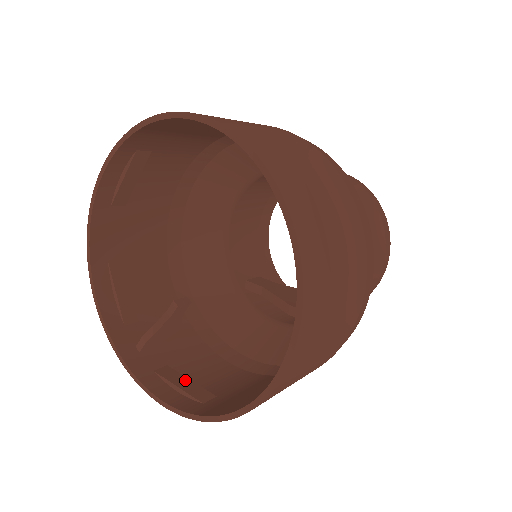
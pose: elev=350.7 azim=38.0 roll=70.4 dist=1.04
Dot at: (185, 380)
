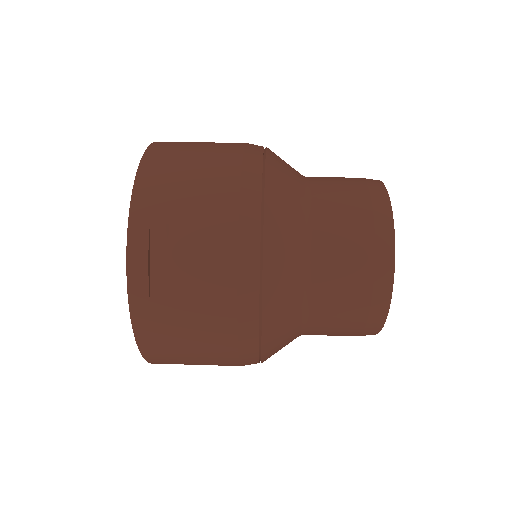
Dot at: occluded
